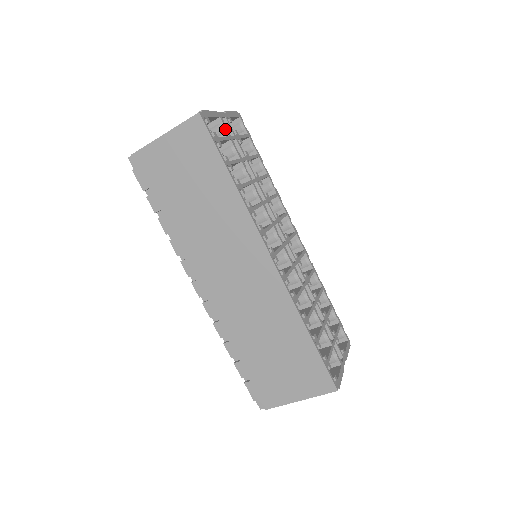
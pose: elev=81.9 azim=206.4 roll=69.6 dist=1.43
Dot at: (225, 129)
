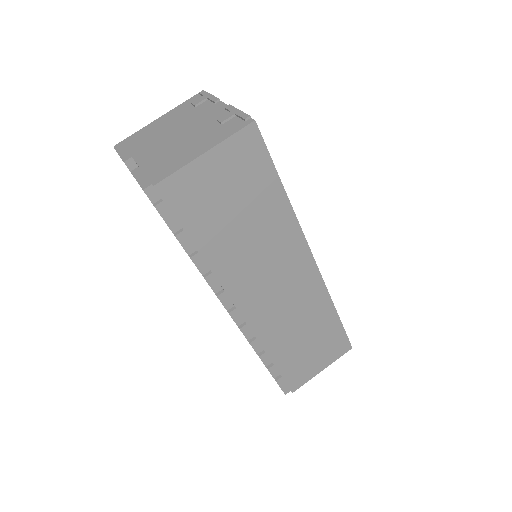
Dot at: occluded
